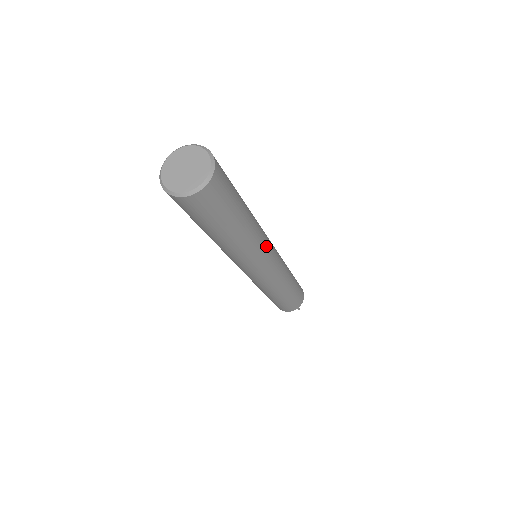
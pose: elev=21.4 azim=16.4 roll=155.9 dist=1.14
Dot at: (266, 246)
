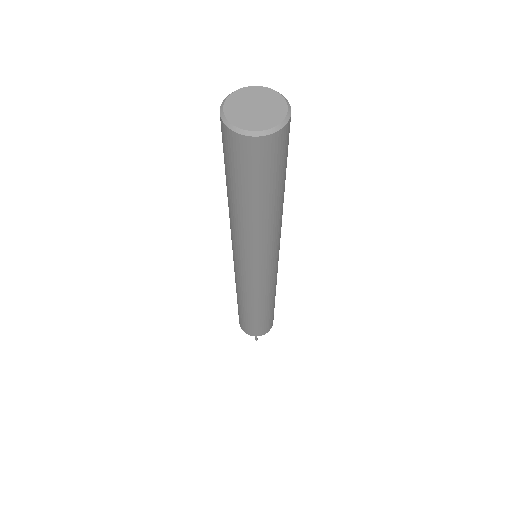
Dot at: (278, 244)
